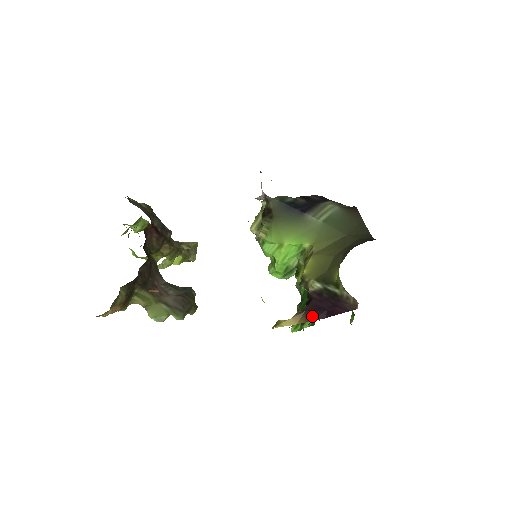
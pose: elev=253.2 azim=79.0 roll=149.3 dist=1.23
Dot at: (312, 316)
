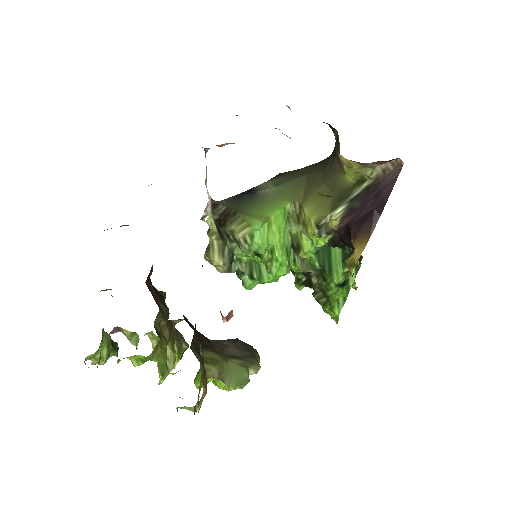
Dot at: (368, 228)
